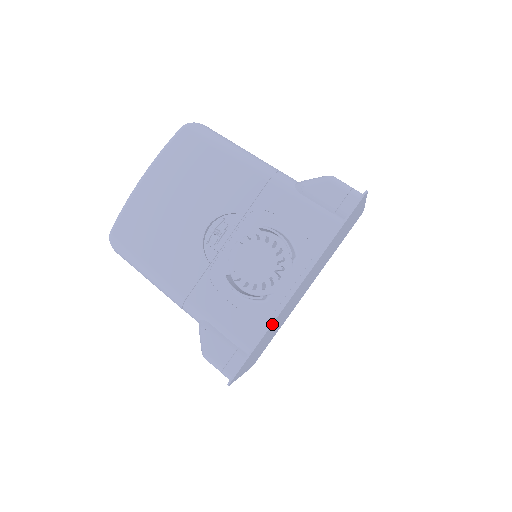
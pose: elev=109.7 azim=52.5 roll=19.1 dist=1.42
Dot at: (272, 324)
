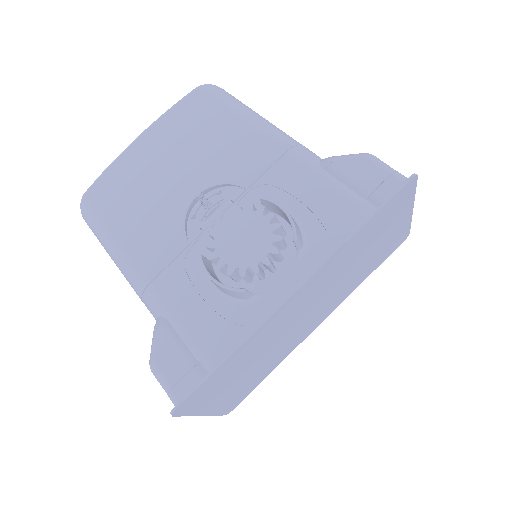
Dot at: (252, 336)
